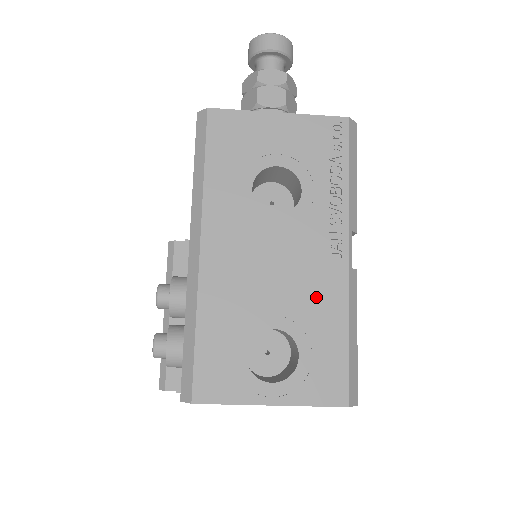
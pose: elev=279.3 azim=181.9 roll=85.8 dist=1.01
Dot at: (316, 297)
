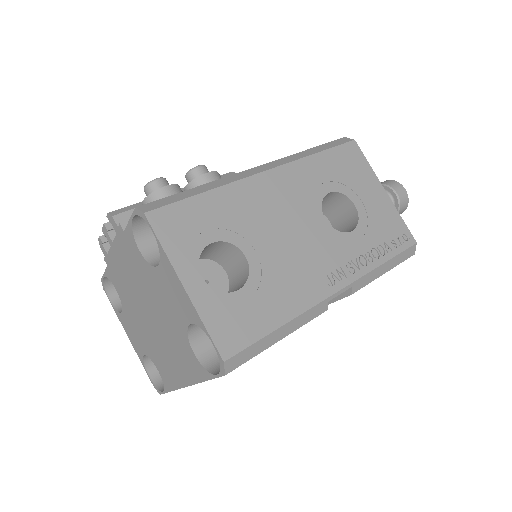
Dot at: (291, 281)
